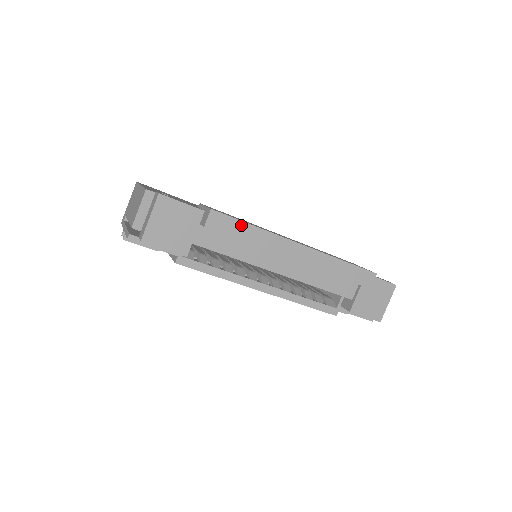
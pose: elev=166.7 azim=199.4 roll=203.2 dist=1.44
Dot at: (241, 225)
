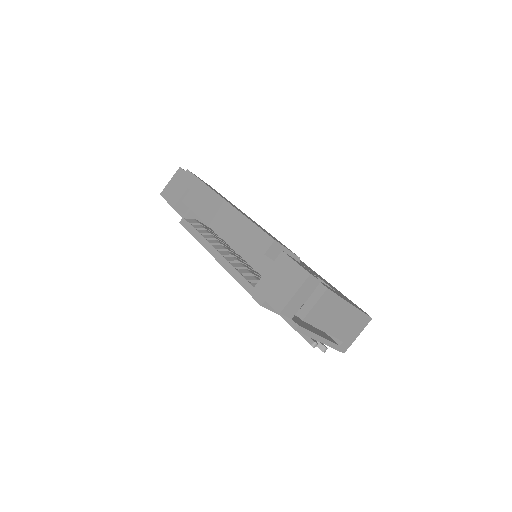
Dot at: (197, 181)
